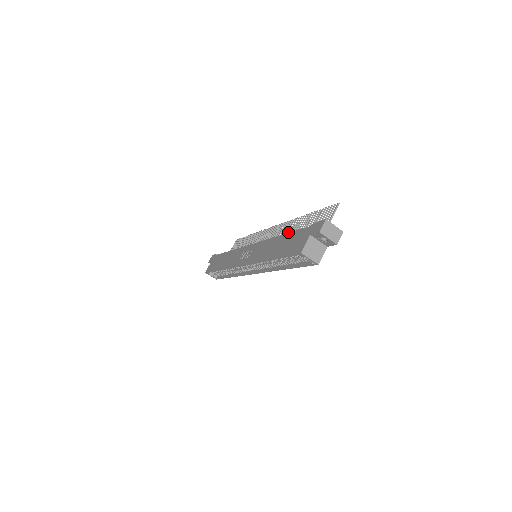
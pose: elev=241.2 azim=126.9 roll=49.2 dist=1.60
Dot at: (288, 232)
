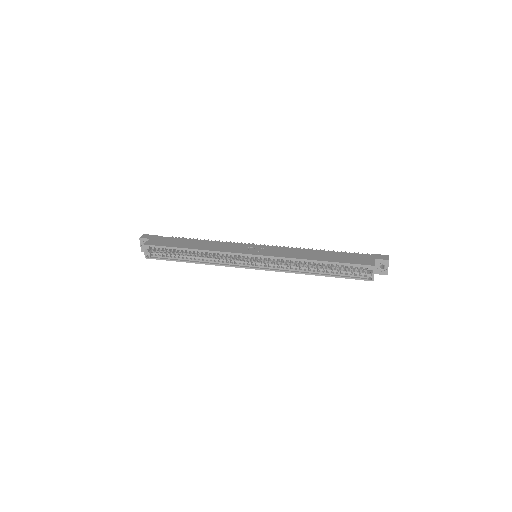
Dot at: occluded
